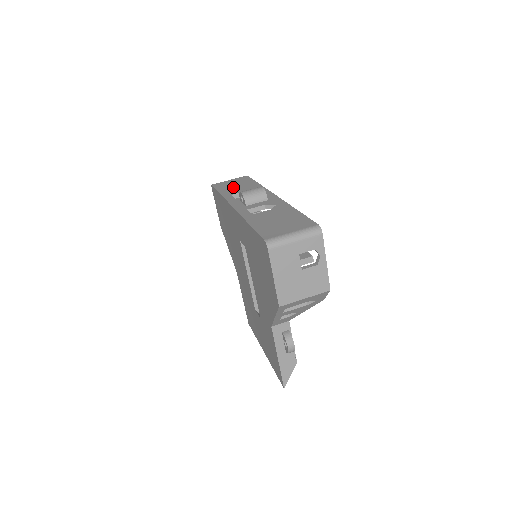
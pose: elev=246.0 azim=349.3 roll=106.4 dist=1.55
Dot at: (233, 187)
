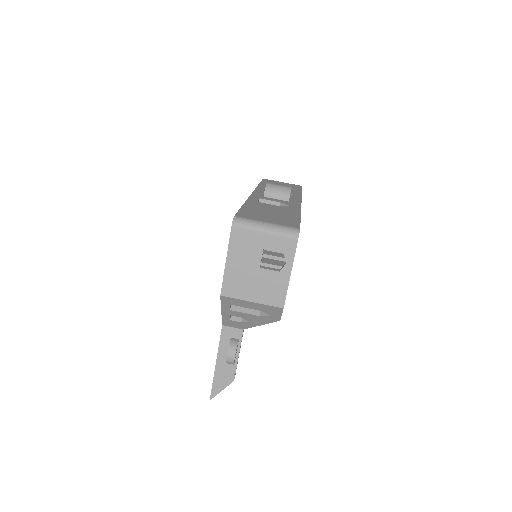
Dot at: occluded
